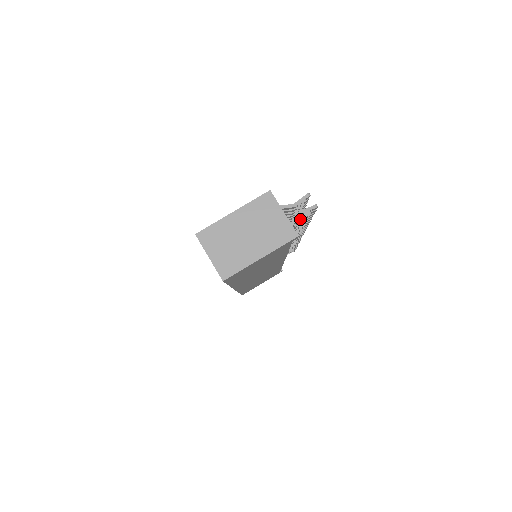
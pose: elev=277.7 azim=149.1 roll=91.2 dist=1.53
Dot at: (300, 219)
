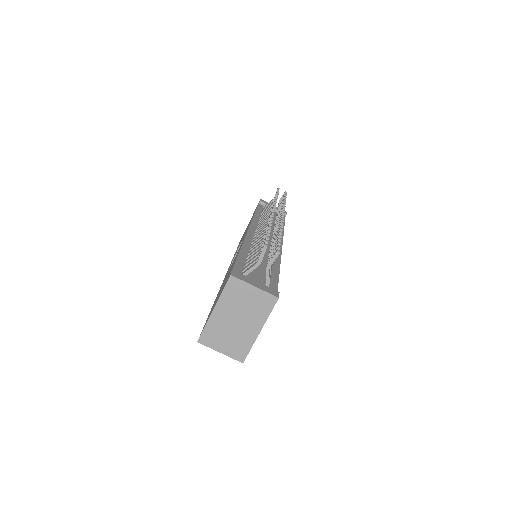
Dot at: occluded
